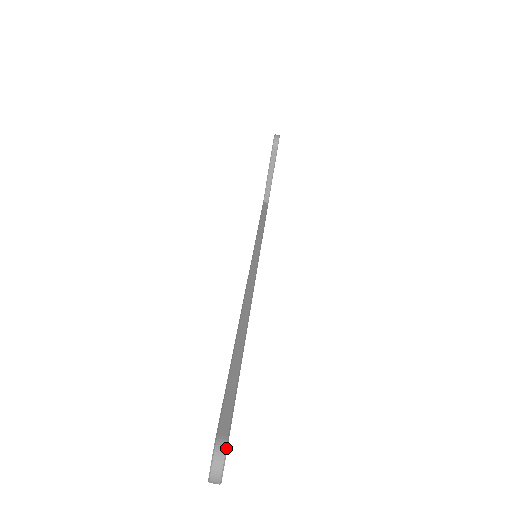
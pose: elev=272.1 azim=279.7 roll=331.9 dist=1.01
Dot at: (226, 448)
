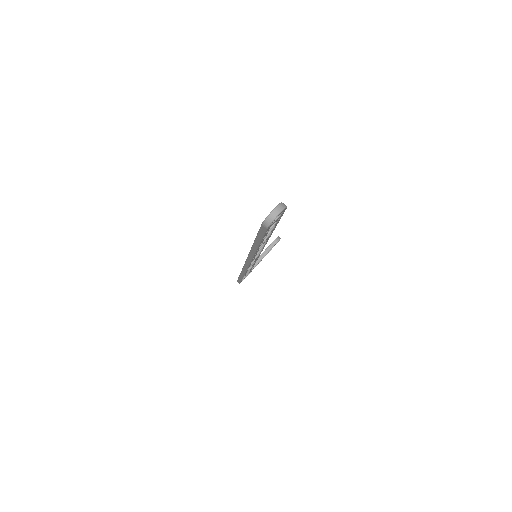
Dot at: occluded
